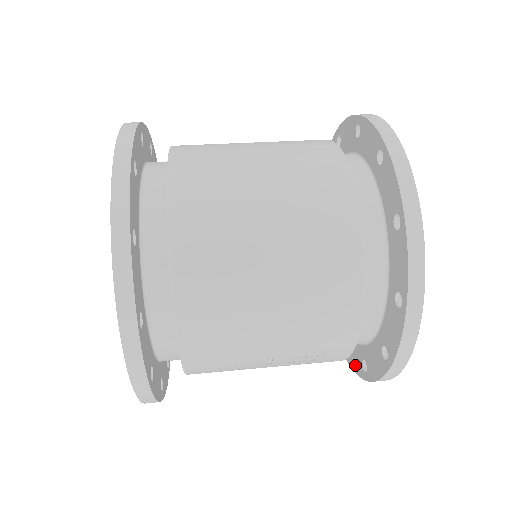
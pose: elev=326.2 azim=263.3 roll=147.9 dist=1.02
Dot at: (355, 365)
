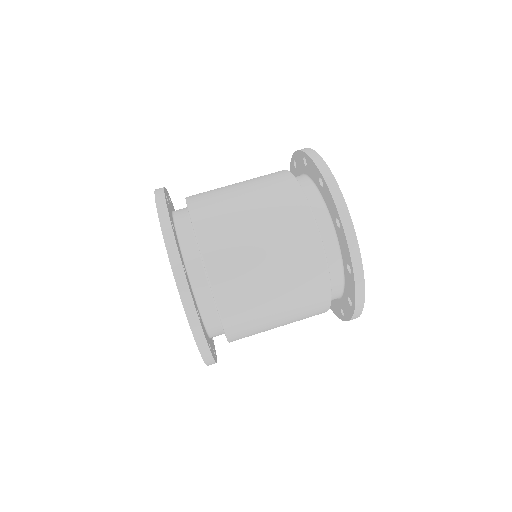
Dot at: occluded
